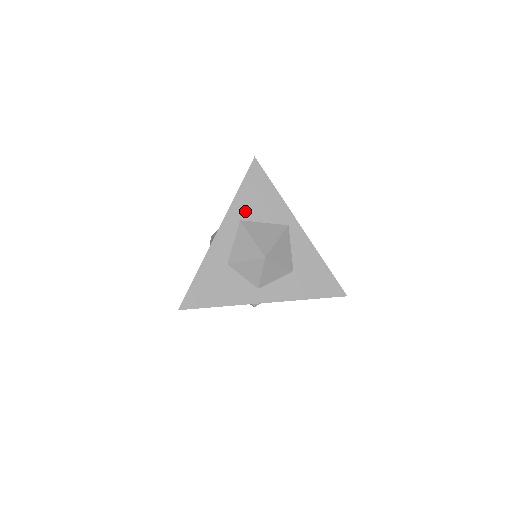
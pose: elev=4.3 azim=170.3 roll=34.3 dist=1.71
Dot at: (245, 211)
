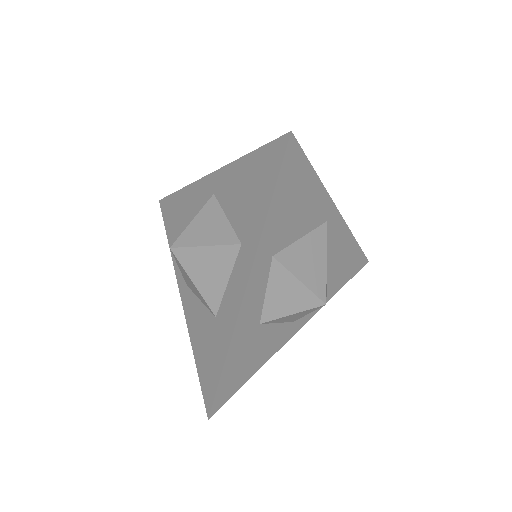
Dot at: (278, 238)
